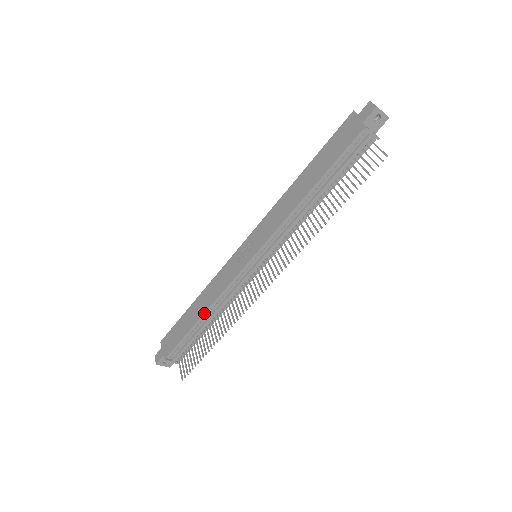
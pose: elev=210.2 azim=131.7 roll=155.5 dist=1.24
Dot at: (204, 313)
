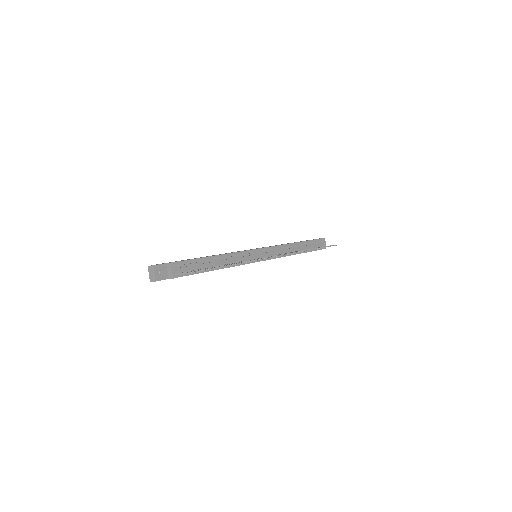
Dot at: (219, 255)
